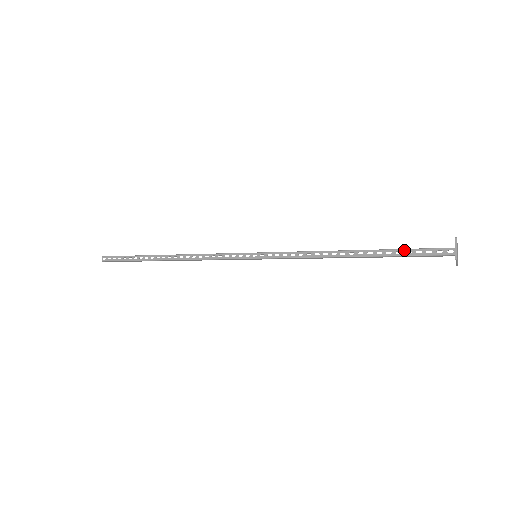
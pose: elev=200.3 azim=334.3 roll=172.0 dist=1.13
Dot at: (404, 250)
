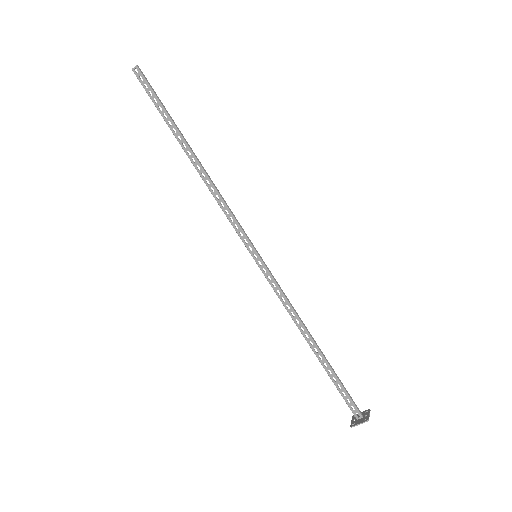
Dot at: (339, 383)
